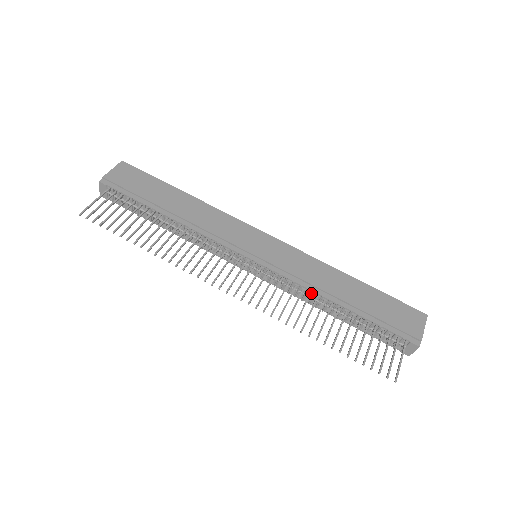
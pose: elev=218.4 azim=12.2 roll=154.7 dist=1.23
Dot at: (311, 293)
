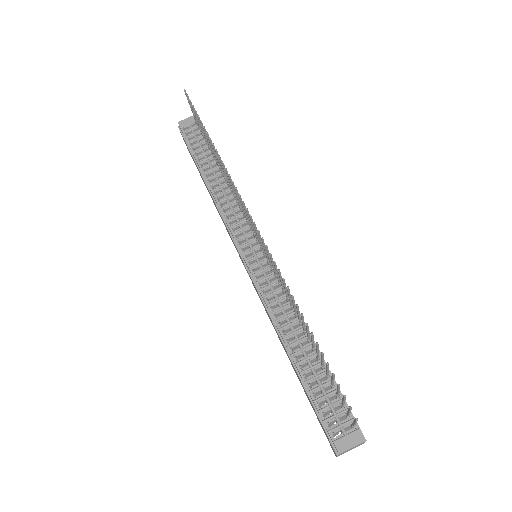
Dot at: occluded
